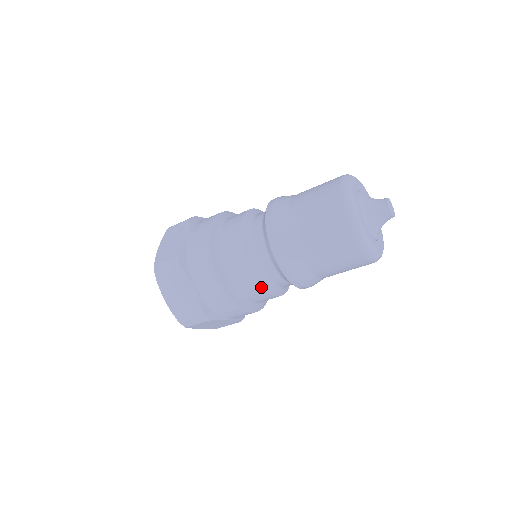
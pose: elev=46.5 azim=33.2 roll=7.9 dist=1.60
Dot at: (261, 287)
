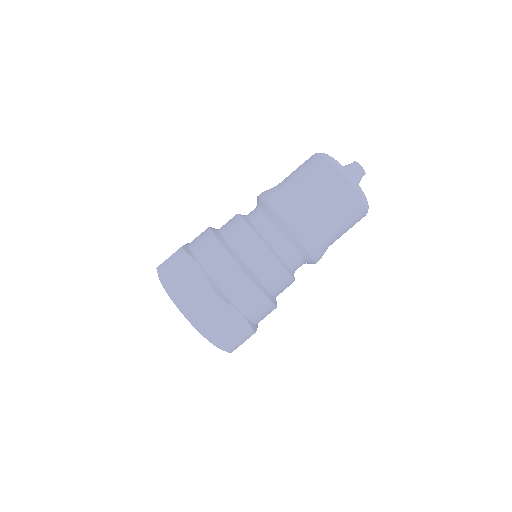
Dot at: (267, 249)
